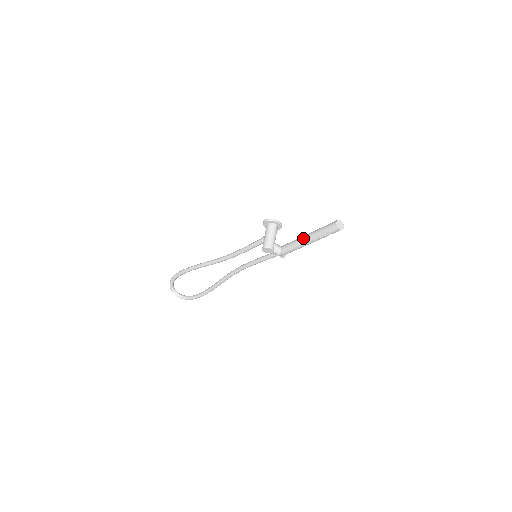
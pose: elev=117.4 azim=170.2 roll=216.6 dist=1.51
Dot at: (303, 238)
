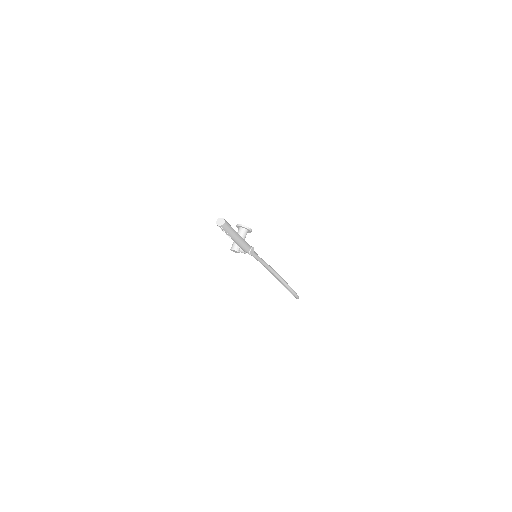
Dot at: occluded
